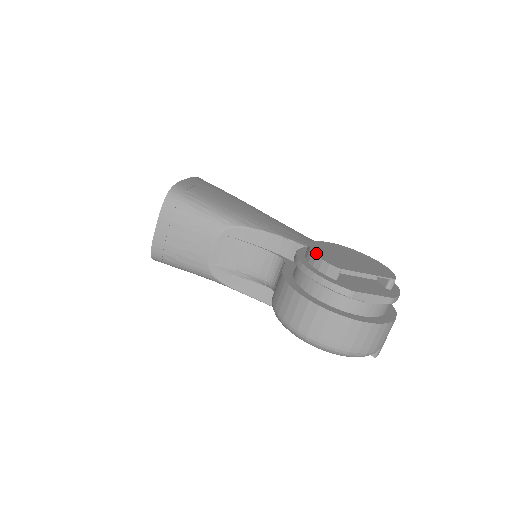
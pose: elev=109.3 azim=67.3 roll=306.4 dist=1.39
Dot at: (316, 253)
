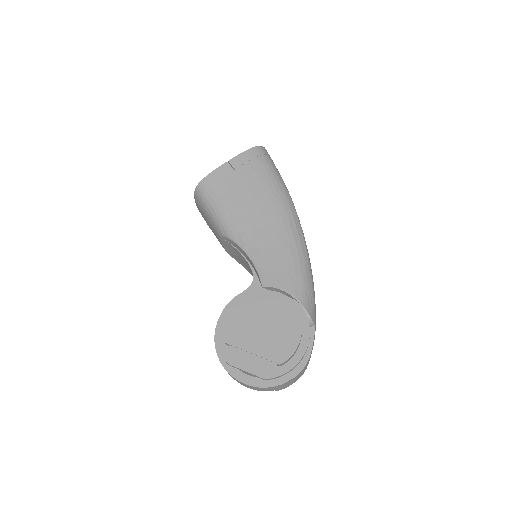
Dot at: (228, 316)
